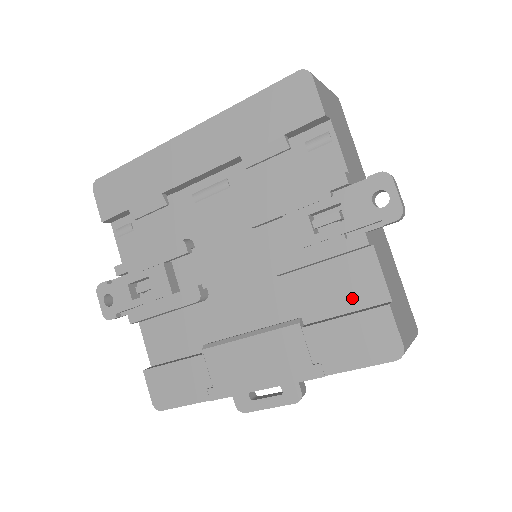
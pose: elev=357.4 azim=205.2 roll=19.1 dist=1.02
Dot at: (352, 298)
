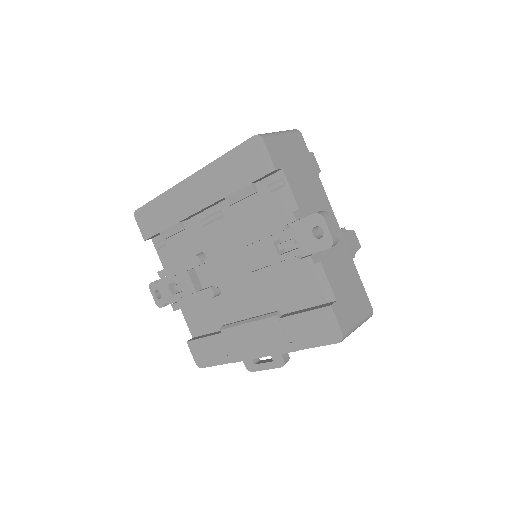
Dot at: (311, 298)
